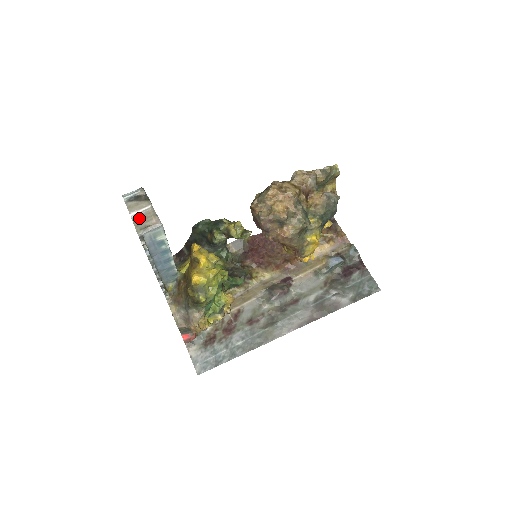
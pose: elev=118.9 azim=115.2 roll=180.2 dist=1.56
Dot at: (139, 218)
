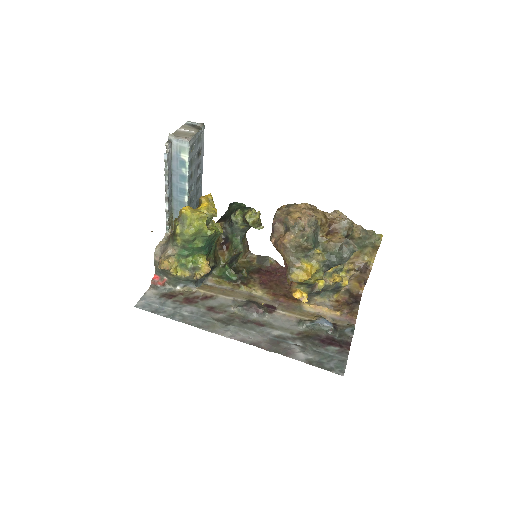
Dot at: (181, 132)
